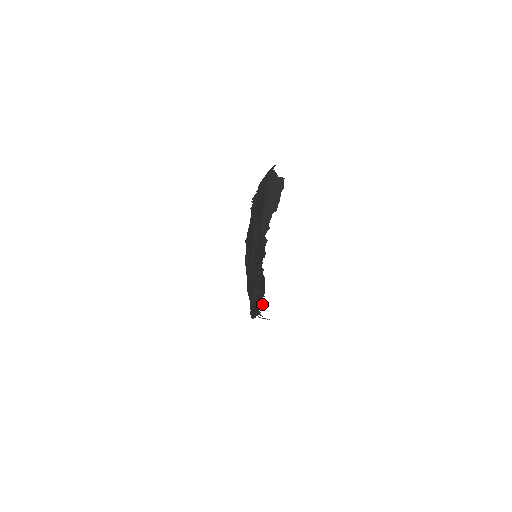
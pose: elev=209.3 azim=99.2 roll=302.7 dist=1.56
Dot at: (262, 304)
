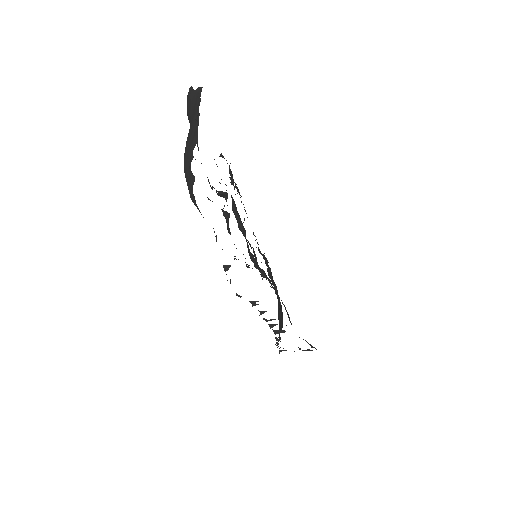
Dot at: (273, 325)
